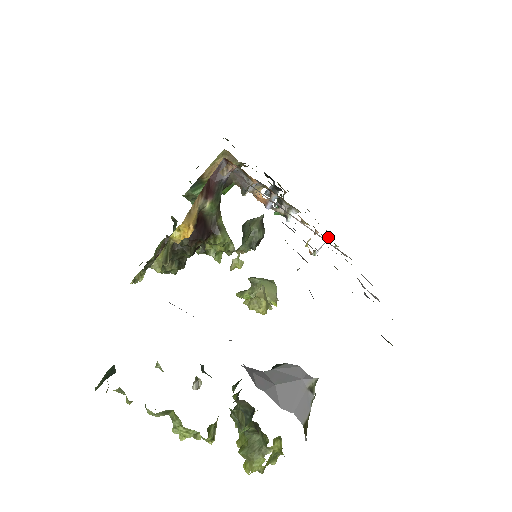
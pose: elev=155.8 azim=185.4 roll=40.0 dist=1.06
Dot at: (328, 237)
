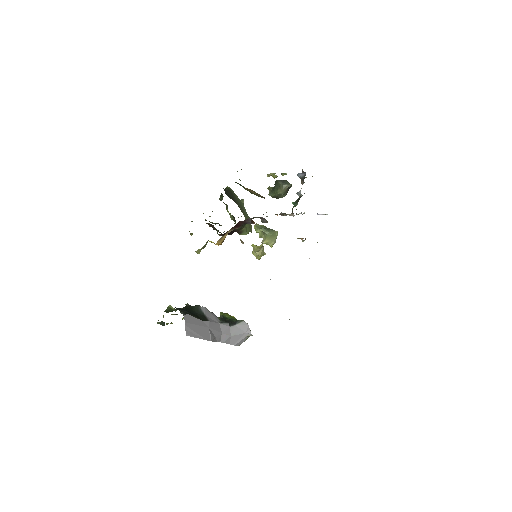
Dot at: occluded
